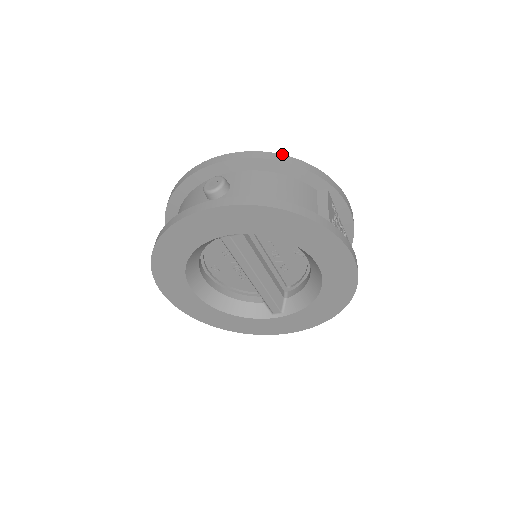
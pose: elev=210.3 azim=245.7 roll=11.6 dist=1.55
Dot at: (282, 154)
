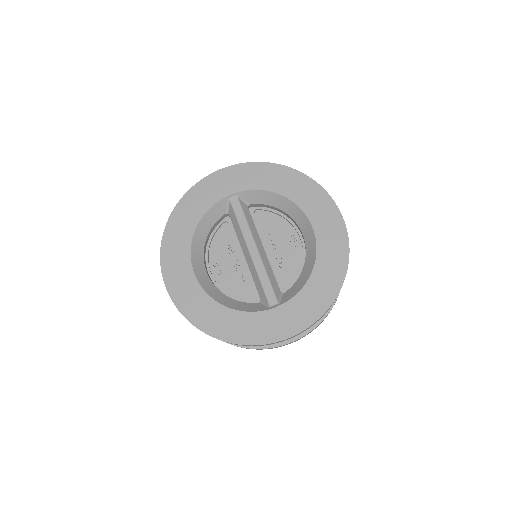
Dot at: occluded
